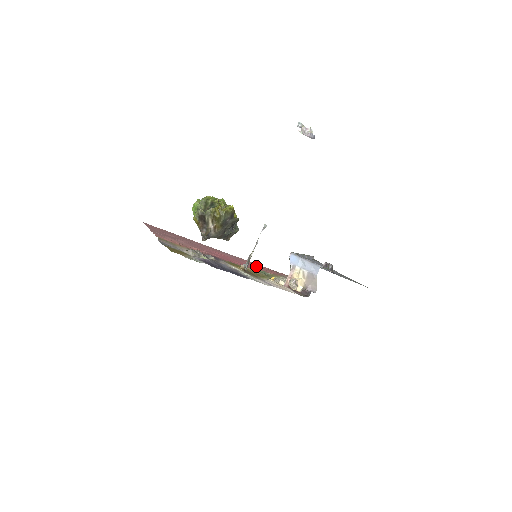
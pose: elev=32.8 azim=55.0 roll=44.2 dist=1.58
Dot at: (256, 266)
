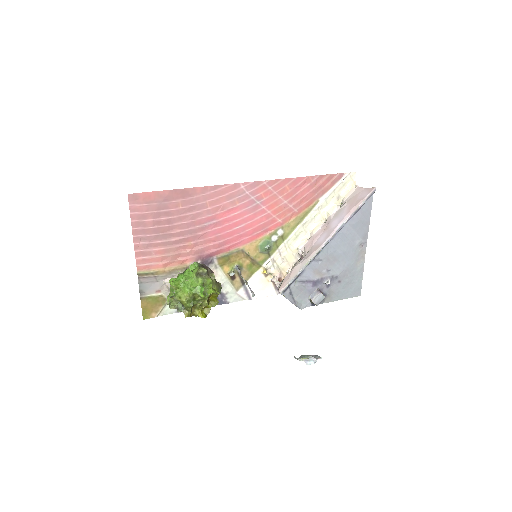
Dot at: (280, 203)
